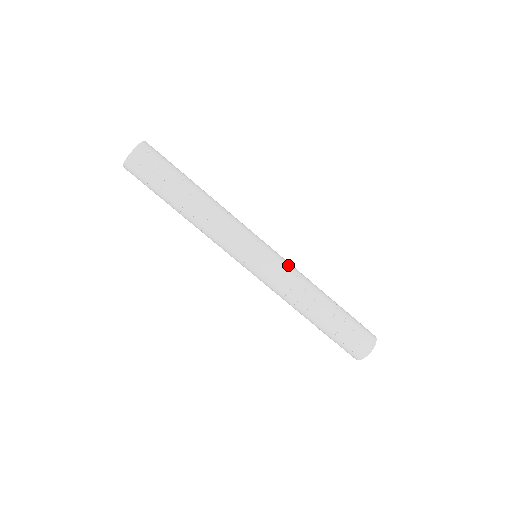
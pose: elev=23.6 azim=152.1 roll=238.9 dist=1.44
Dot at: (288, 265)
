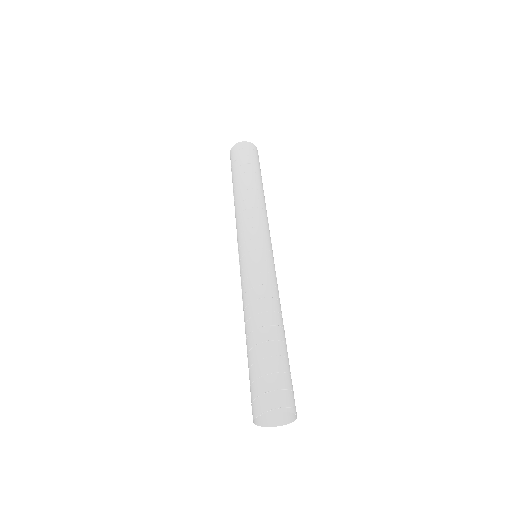
Dot at: (271, 272)
